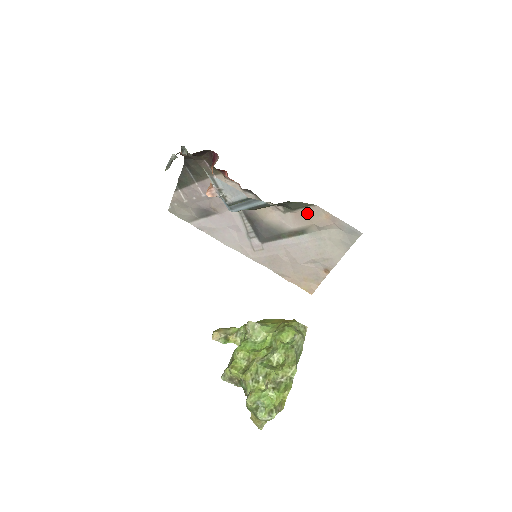
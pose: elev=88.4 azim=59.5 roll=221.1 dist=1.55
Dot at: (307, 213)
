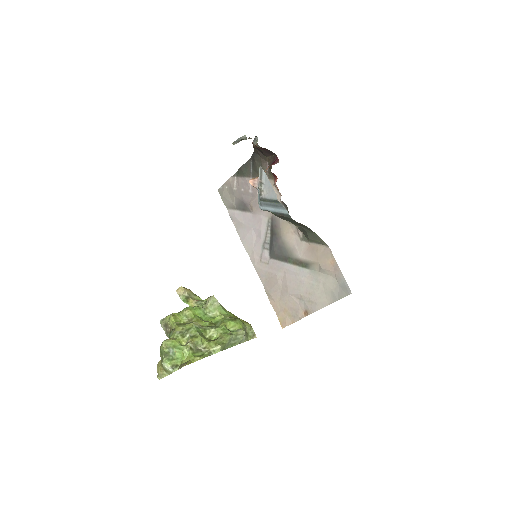
Dot at: (318, 250)
